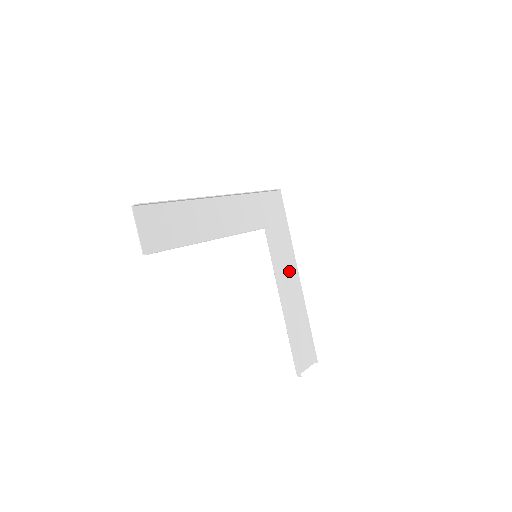
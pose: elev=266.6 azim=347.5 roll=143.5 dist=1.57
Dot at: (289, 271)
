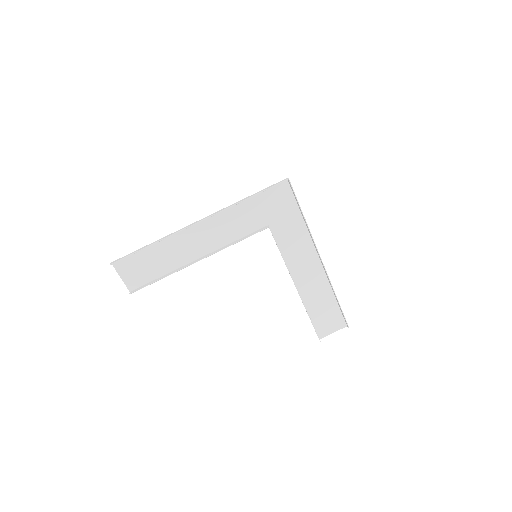
Dot at: (309, 255)
